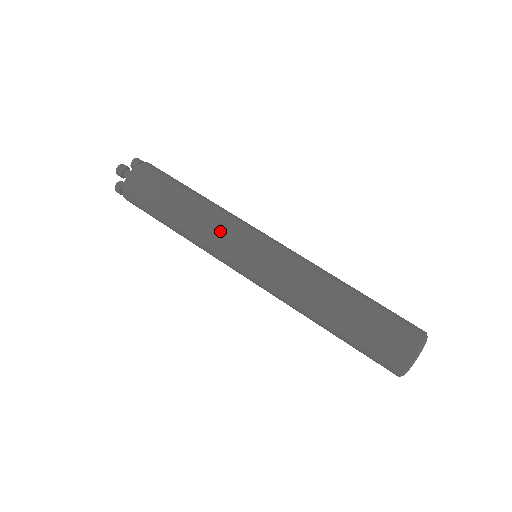
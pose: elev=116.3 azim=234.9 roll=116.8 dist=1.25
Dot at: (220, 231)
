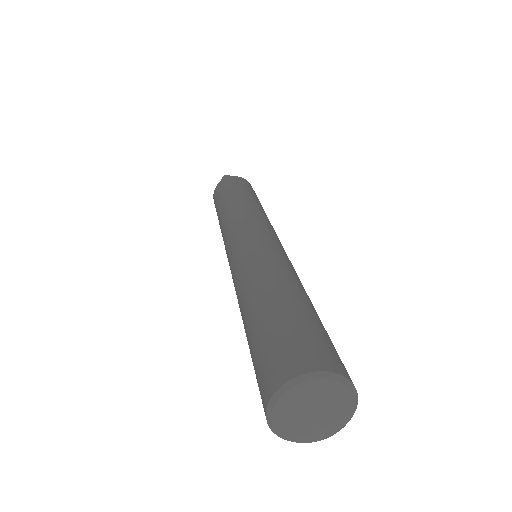
Dot at: (240, 216)
